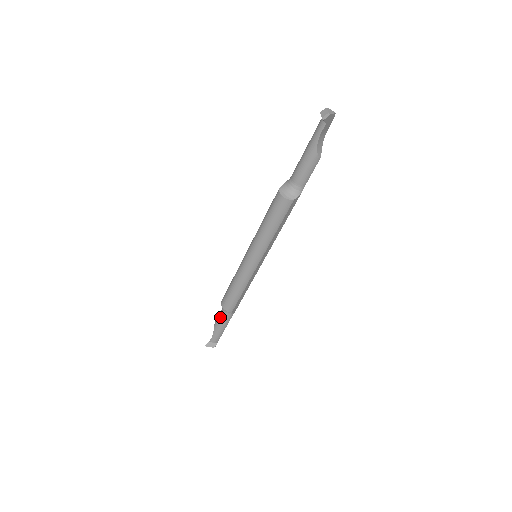
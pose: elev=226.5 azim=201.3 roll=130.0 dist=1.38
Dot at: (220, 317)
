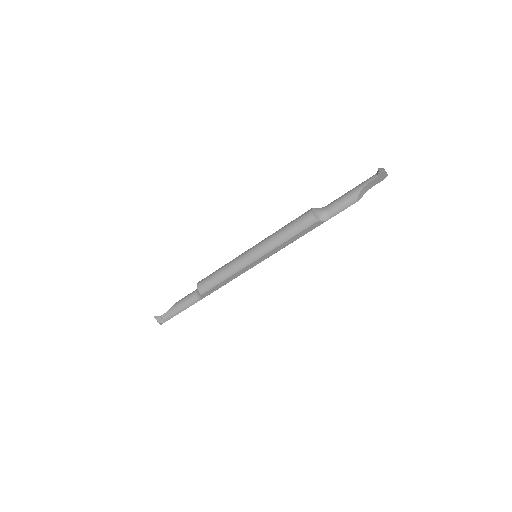
Dot at: (186, 297)
